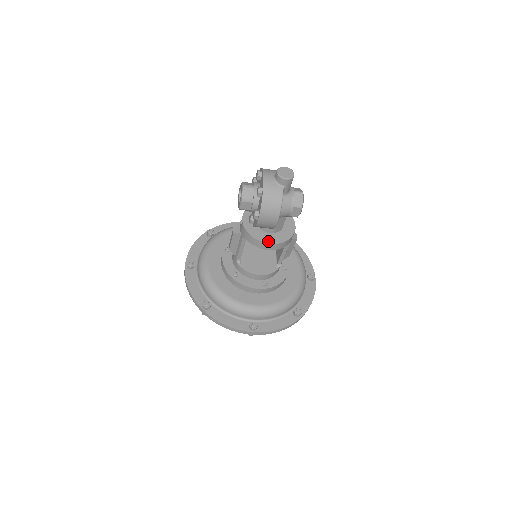
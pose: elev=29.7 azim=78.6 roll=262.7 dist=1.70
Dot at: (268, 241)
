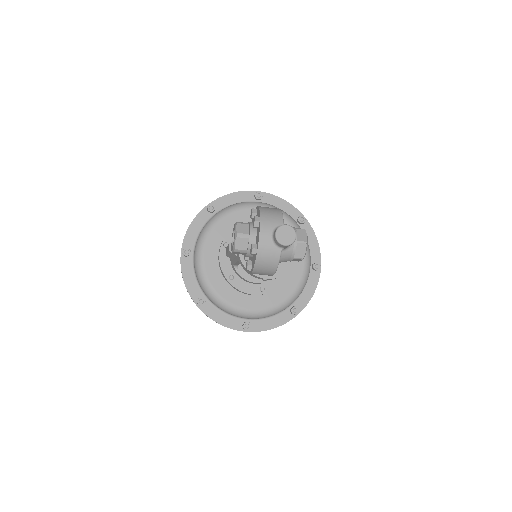
Dot at: (264, 275)
